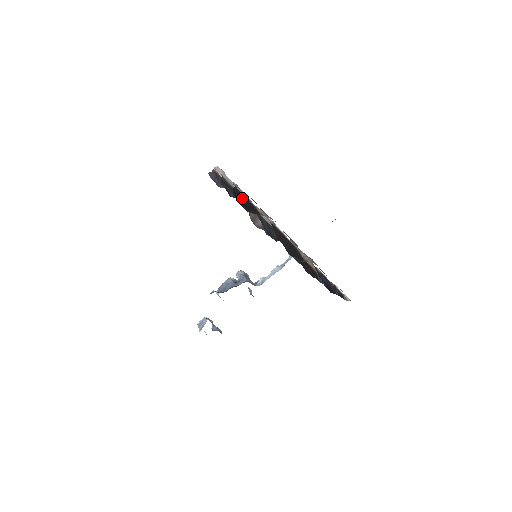
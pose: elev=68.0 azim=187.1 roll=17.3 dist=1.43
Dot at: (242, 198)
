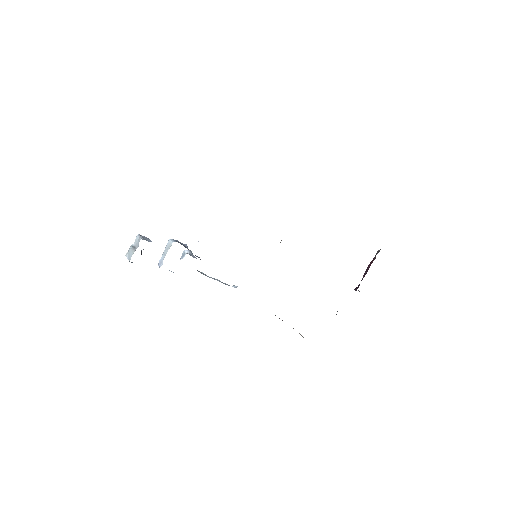
Dot at: occluded
